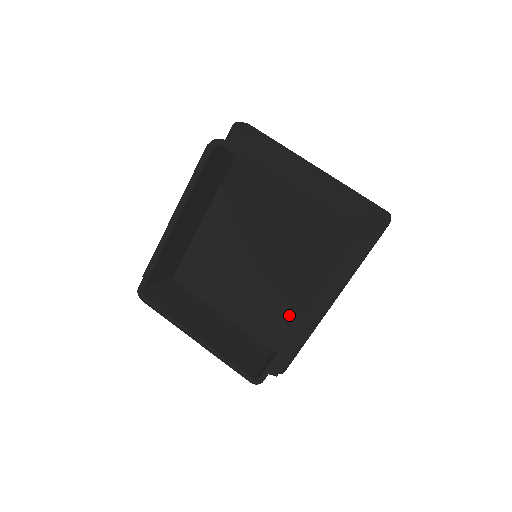
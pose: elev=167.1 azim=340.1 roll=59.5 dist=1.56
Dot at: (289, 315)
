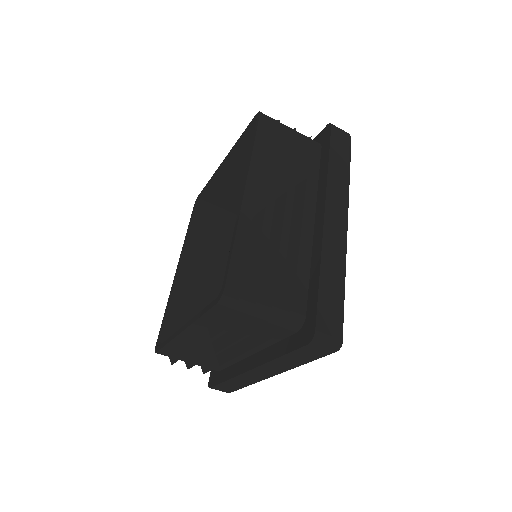
Dot at: occluded
